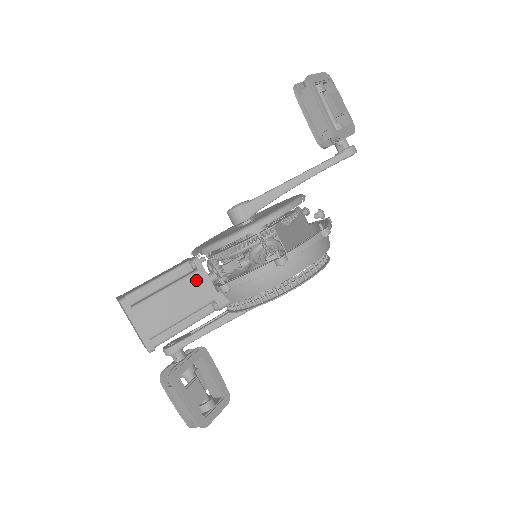
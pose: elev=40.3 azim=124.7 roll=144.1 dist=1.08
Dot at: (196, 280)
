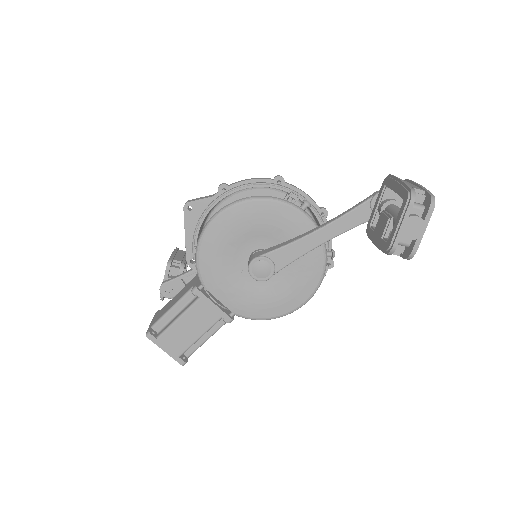
Dot at: occluded
